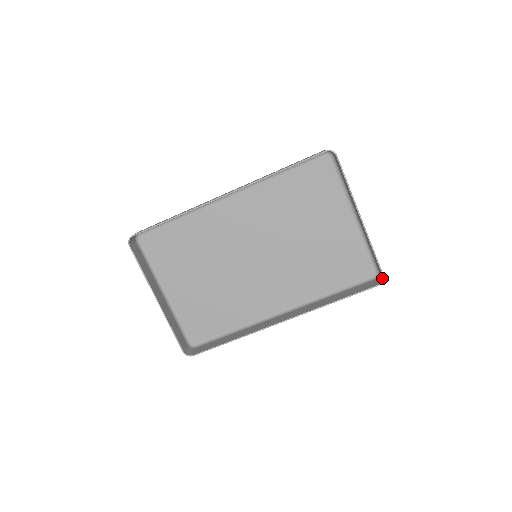
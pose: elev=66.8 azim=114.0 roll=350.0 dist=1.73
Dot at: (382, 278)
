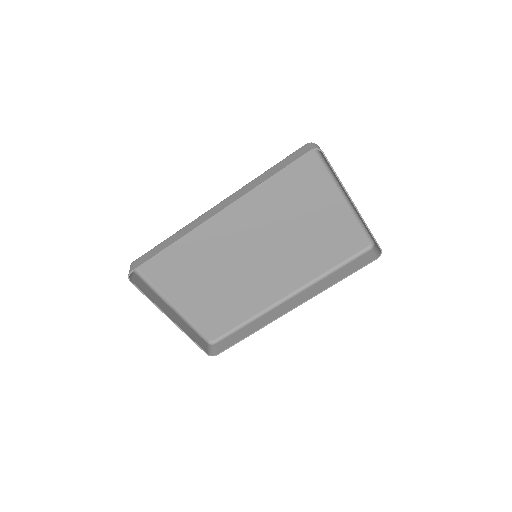
Dot at: (380, 251)
